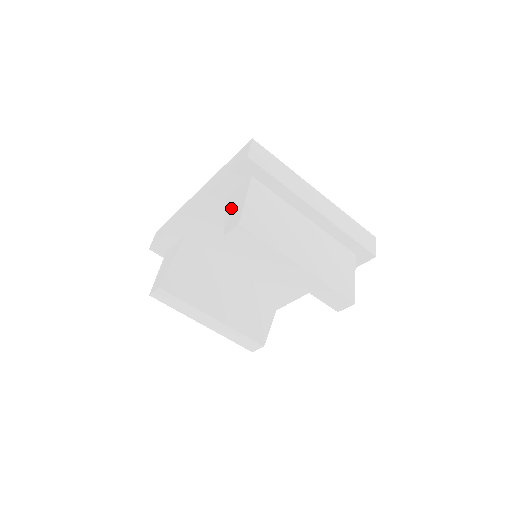
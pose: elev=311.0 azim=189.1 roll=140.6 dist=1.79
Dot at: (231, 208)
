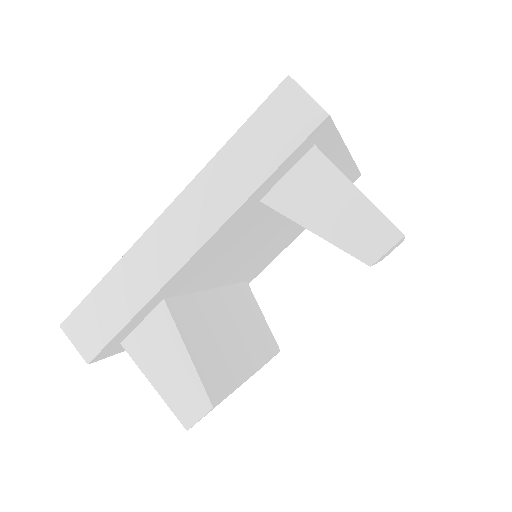
Dot at: (321, 215)
